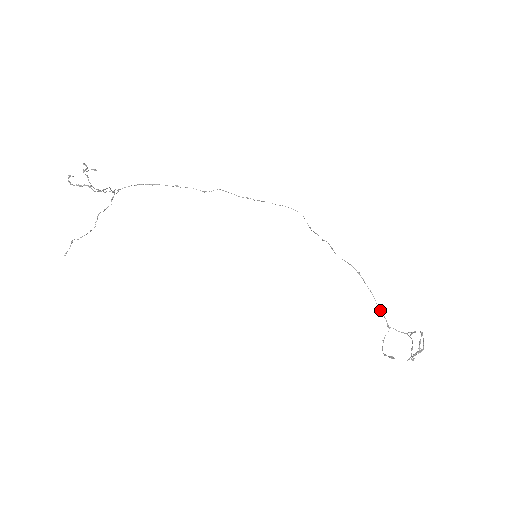
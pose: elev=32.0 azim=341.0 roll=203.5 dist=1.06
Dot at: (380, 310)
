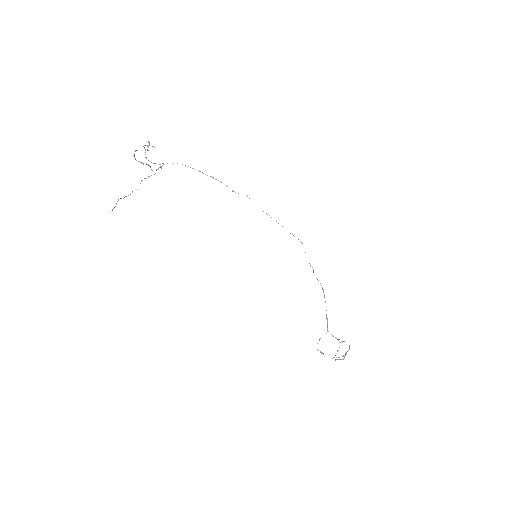
Dot at: (327, 318)
